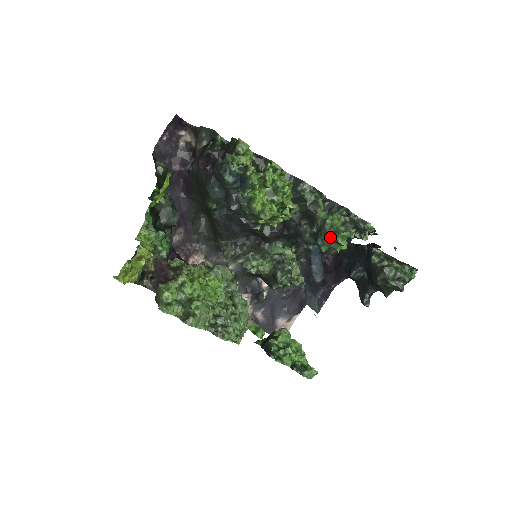
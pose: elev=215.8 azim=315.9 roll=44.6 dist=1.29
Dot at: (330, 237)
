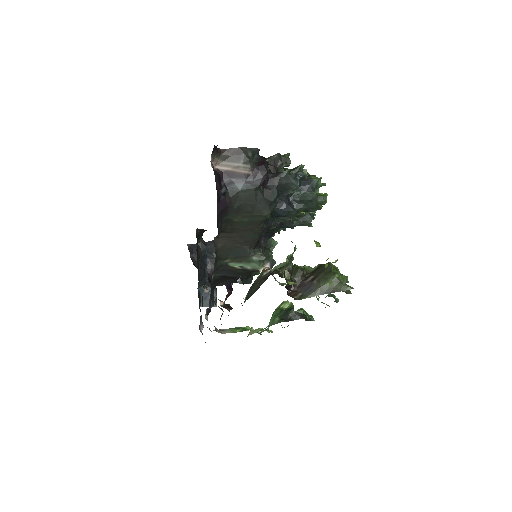
Dot at: (313, 215)
